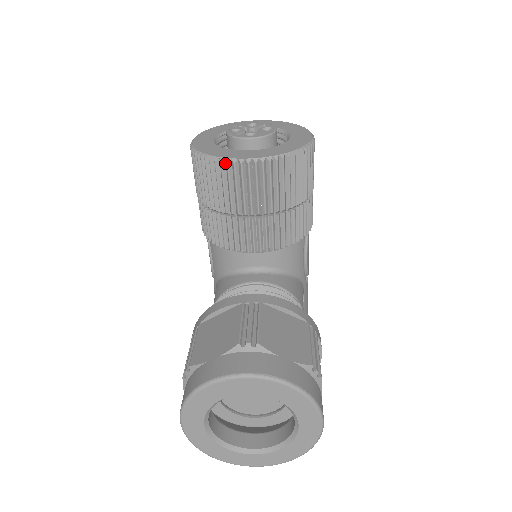
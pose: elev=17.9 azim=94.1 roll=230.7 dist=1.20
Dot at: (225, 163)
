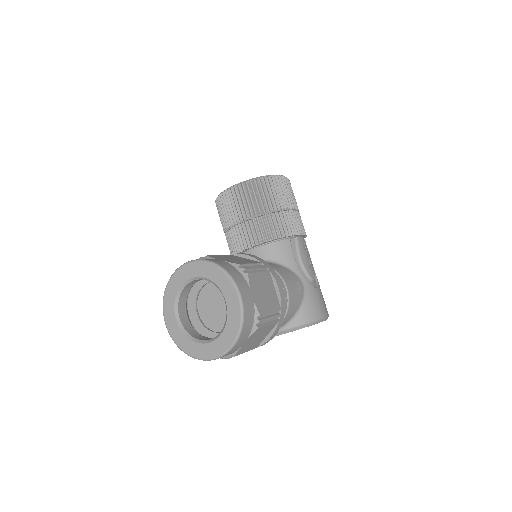
Dot at: (223, 195)
